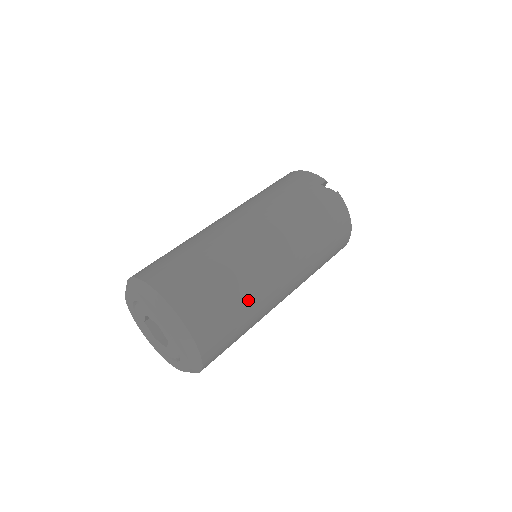
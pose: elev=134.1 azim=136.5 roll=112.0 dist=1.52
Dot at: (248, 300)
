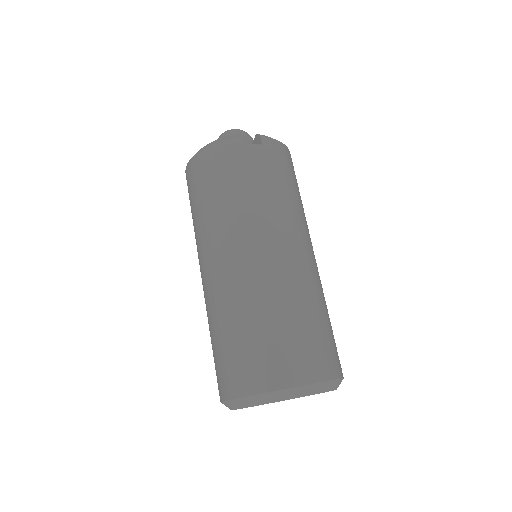
Dot at: (321, 304)
